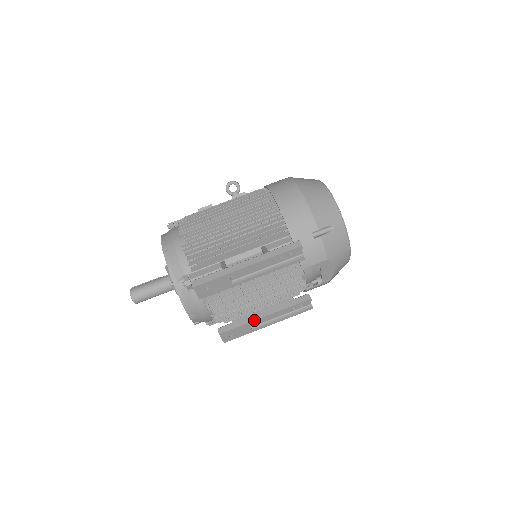
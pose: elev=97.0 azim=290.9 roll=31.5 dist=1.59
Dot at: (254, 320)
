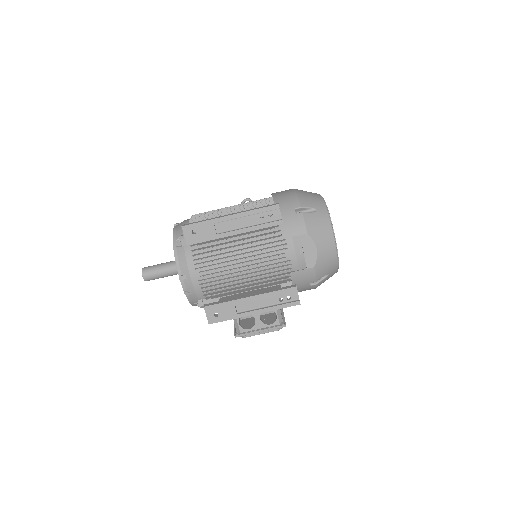
Dot at: (239, 299)
